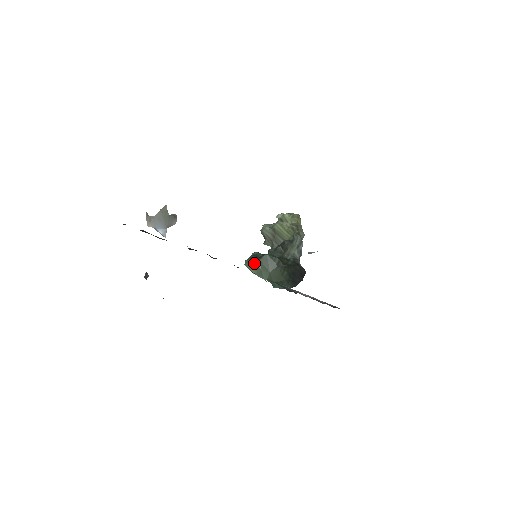
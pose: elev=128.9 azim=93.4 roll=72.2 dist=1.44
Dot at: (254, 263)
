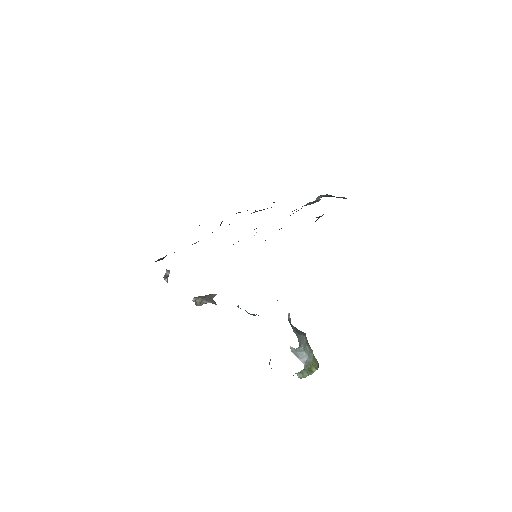
Dot at: occluded
